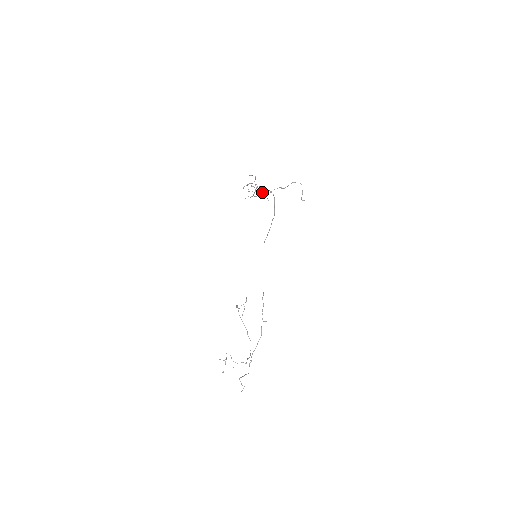
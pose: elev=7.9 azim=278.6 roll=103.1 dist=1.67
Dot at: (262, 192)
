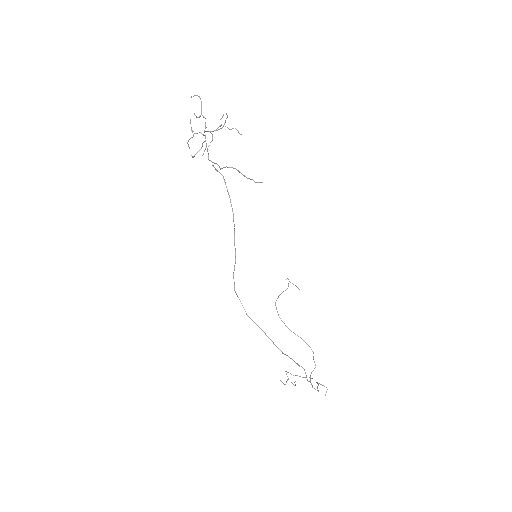
Dot at: (220, 126)
